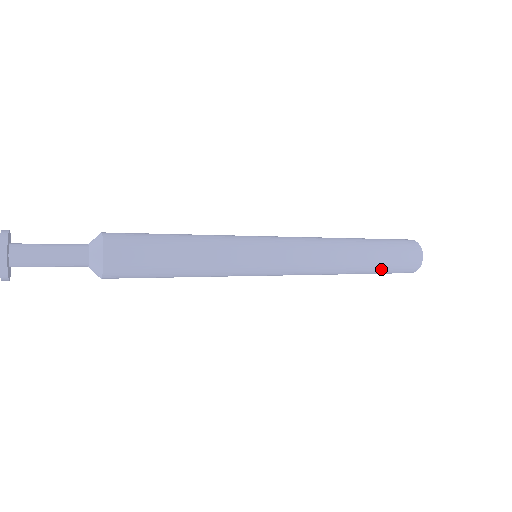
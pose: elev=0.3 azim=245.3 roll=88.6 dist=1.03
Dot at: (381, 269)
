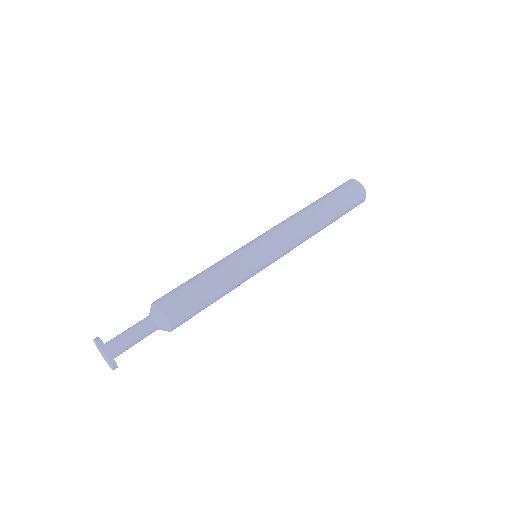
Dot at: occluded
